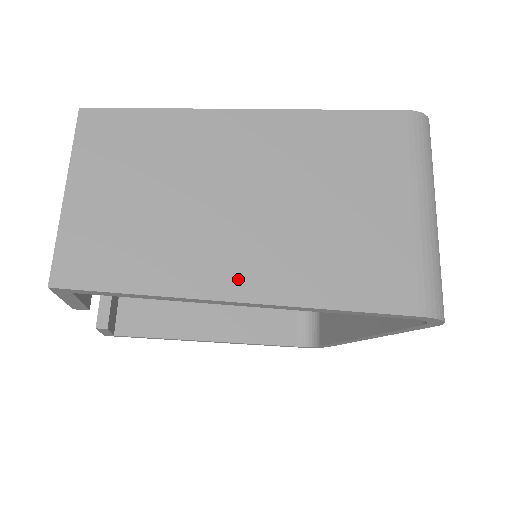
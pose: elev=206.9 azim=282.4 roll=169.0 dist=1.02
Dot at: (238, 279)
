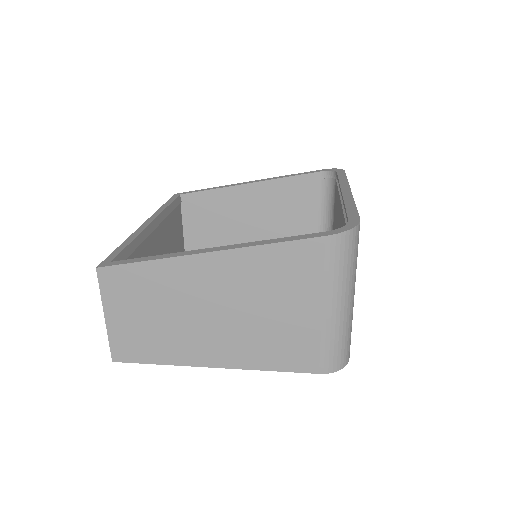
Dot at: (205, 356)
